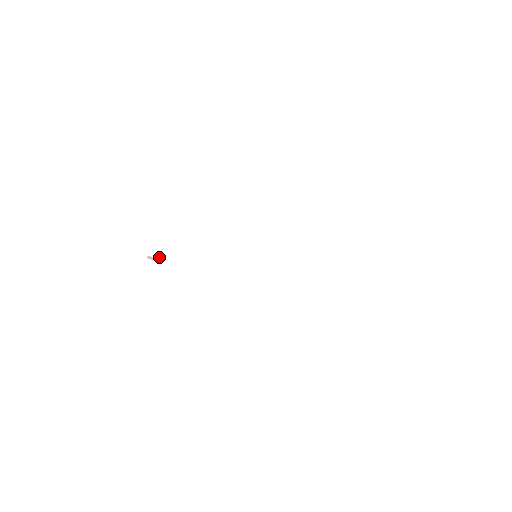
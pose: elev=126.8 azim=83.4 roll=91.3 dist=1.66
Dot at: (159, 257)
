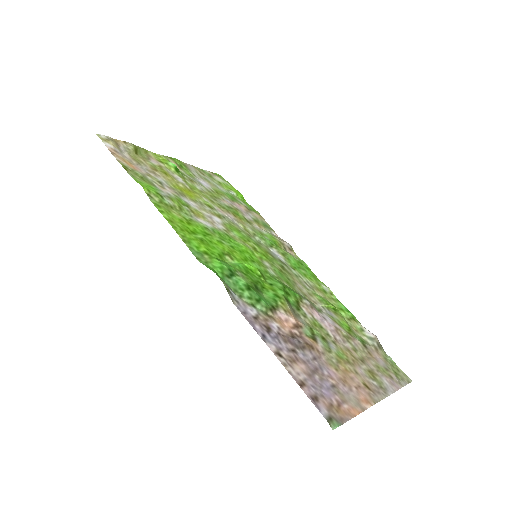
Dot at: (193, 172)
